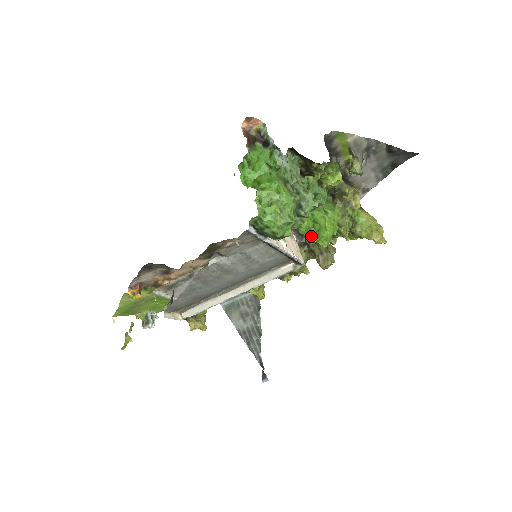
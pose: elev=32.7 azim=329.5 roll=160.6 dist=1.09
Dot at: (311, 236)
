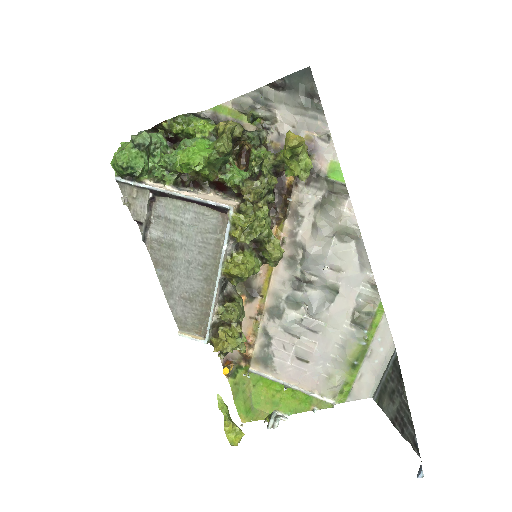
Dot at: (180, 165)
